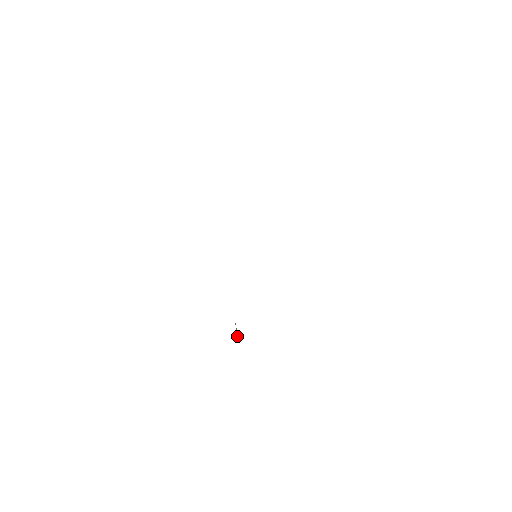
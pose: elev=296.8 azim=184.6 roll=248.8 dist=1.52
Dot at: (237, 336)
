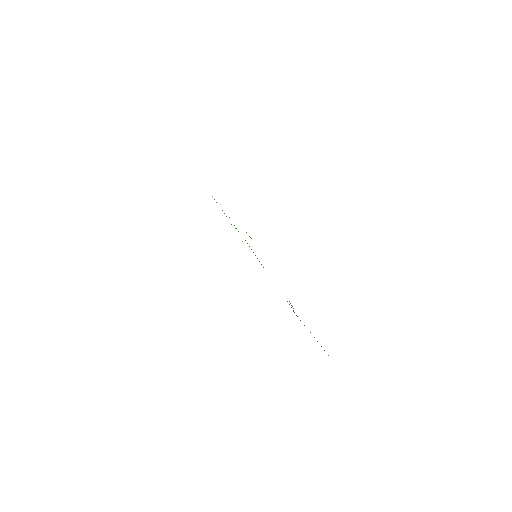
Dot at: occluded
